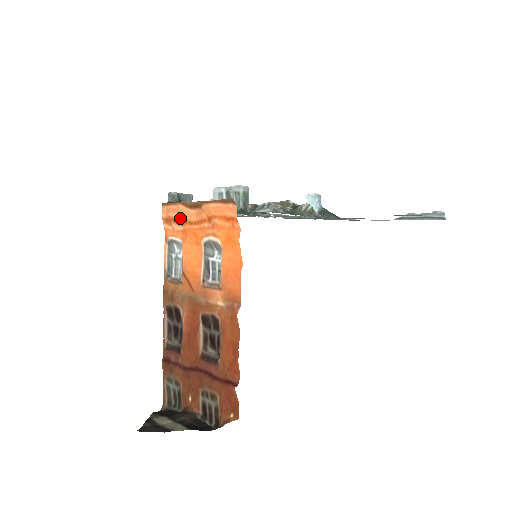
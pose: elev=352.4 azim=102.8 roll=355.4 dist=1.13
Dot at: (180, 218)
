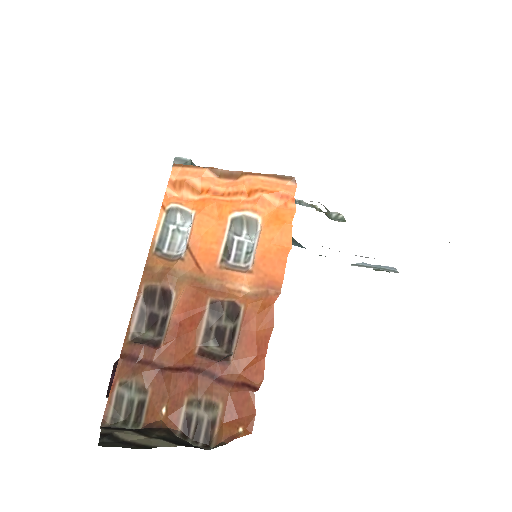
Dot at: (200, 185)
